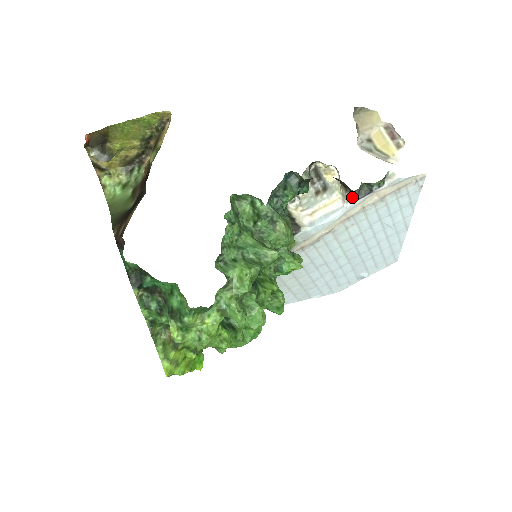
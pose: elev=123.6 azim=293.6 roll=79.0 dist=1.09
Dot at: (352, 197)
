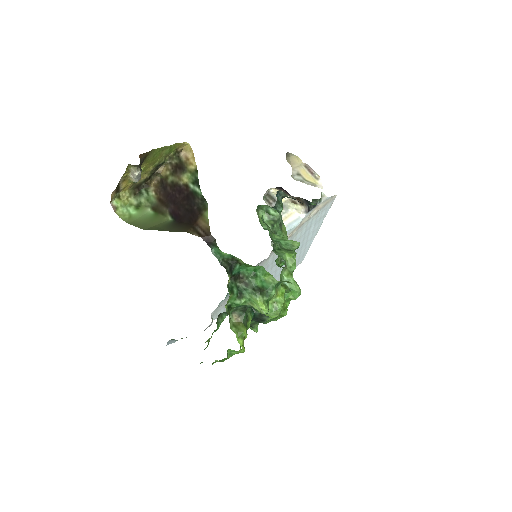
Dot at: (307, 209)
